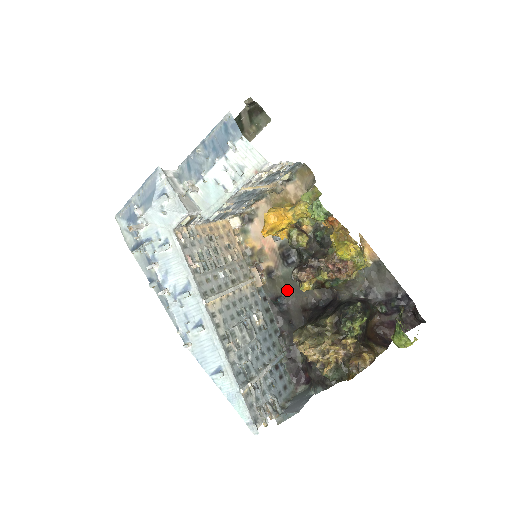
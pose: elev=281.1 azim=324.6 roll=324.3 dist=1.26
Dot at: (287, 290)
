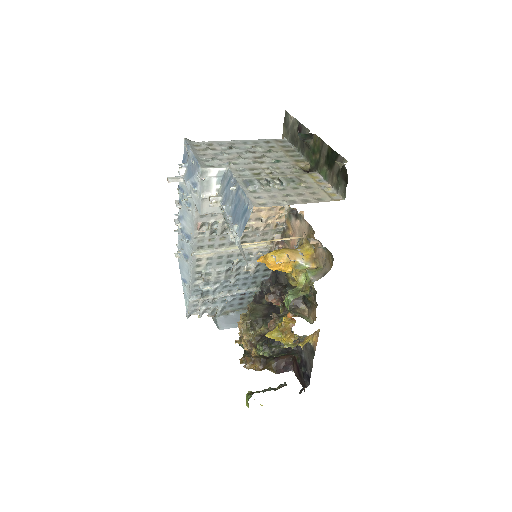
Dot at: (284, 273)
